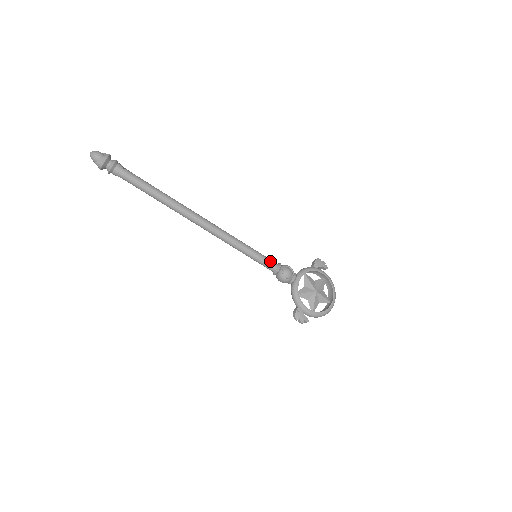
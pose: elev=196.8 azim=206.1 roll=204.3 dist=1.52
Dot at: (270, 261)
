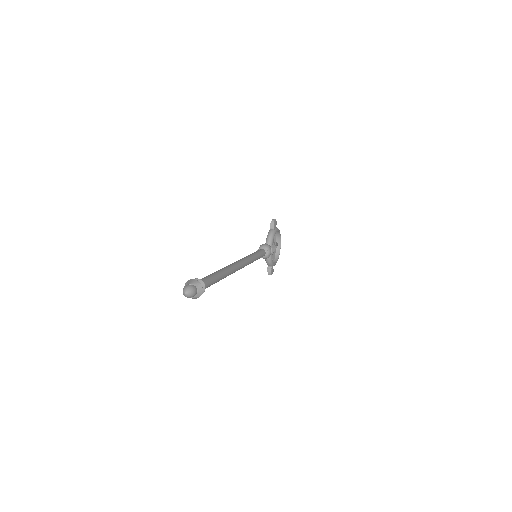
Dot at: (263, 253)
